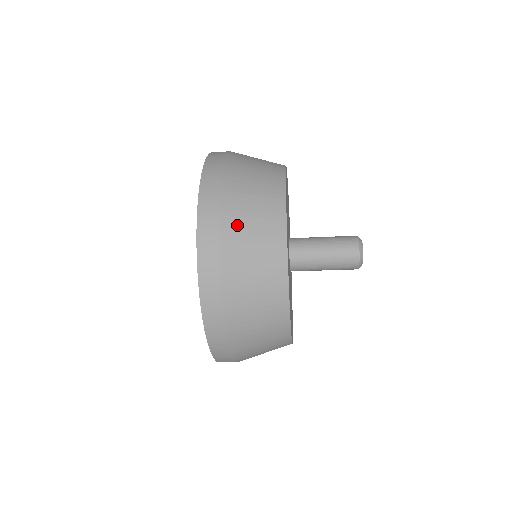
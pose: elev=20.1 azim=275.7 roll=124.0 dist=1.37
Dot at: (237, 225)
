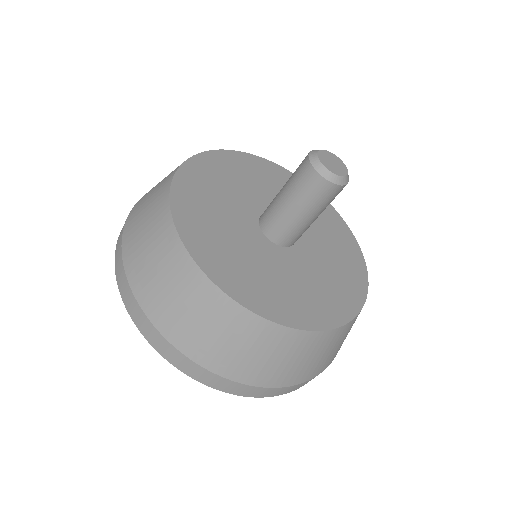
Dot at: (134, 247)
